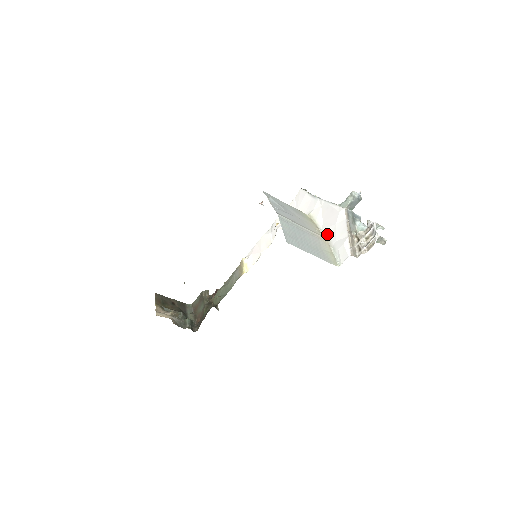
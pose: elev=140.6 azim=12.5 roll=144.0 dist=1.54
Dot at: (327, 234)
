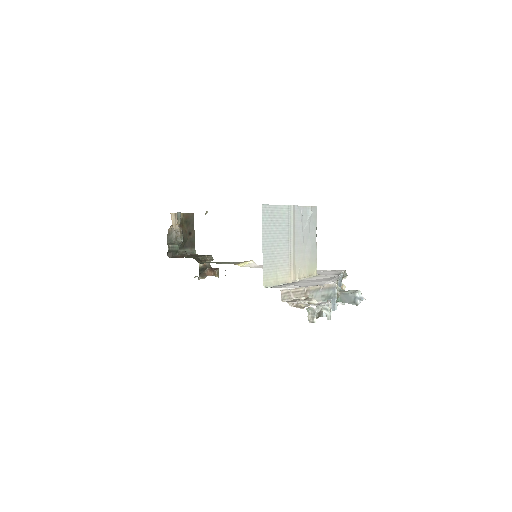
Dot at: (300, 281)
